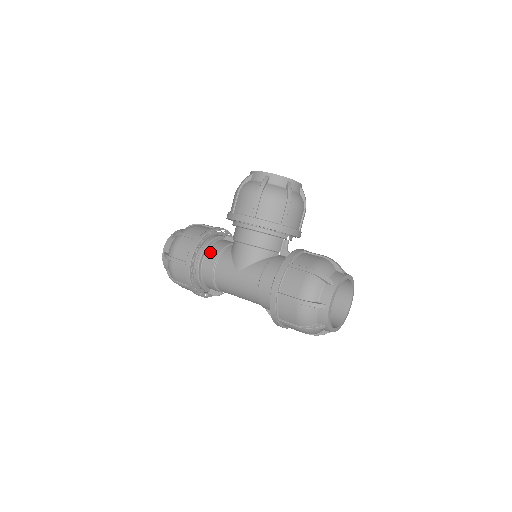
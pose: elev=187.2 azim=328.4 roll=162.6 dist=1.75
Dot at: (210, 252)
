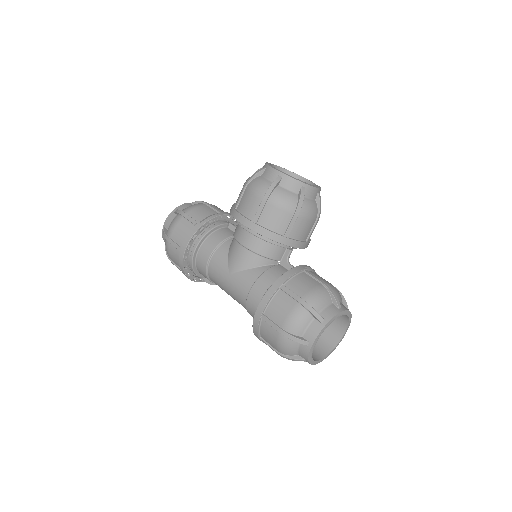
Dot at: (208, 242)
